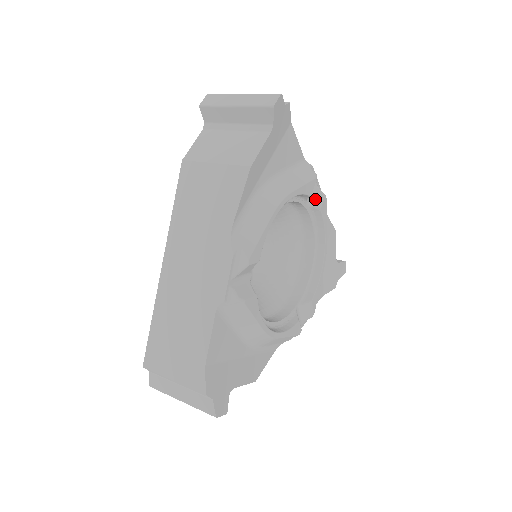
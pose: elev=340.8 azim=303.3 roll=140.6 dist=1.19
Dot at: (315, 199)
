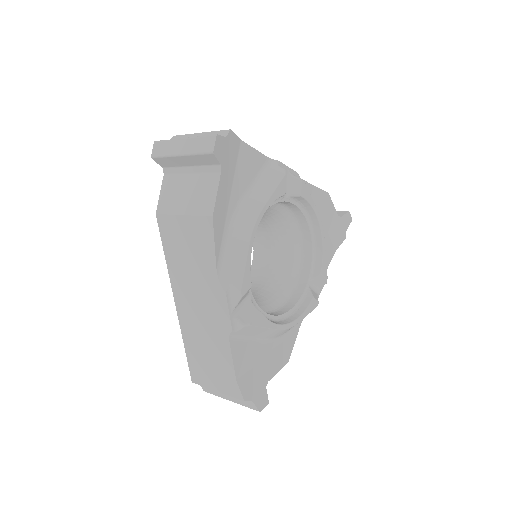
Dot at: (293, 188)
